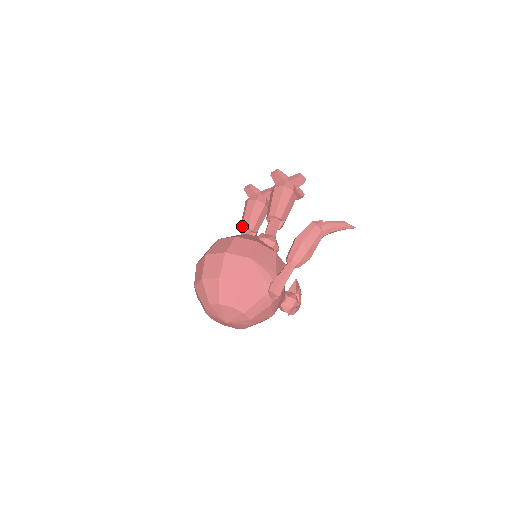
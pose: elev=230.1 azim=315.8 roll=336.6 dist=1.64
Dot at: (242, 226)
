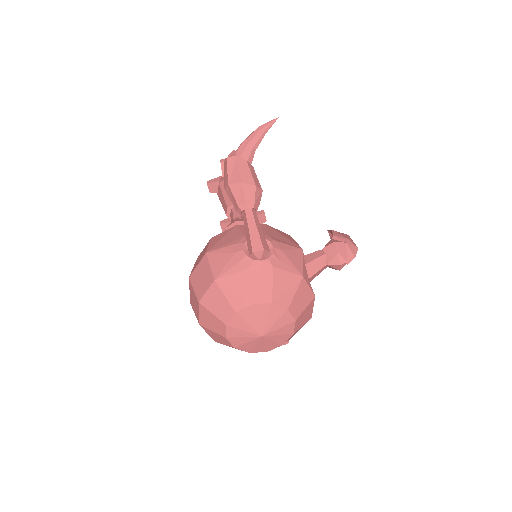
Dot at: occluded
